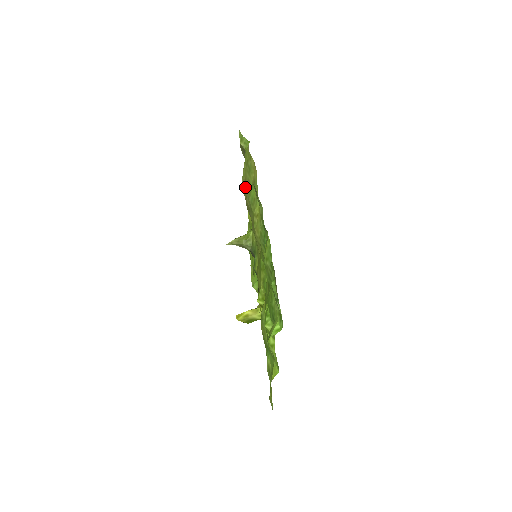
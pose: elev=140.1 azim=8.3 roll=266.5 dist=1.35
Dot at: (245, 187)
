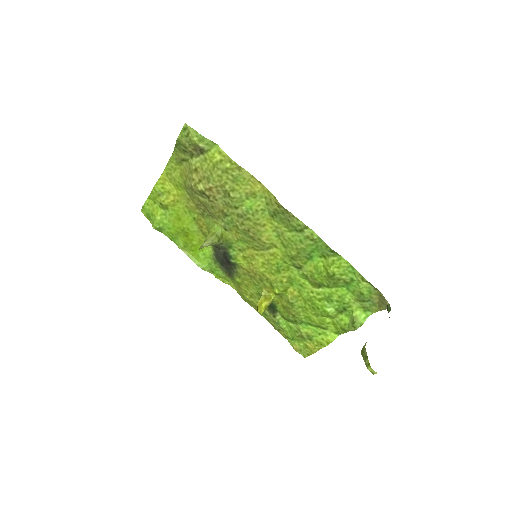
Dot at: (216, 191)
